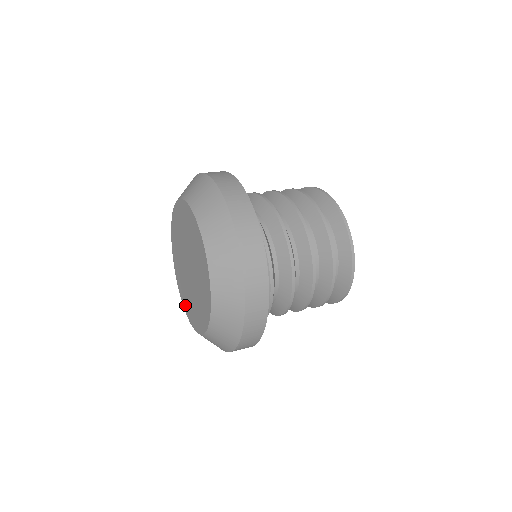
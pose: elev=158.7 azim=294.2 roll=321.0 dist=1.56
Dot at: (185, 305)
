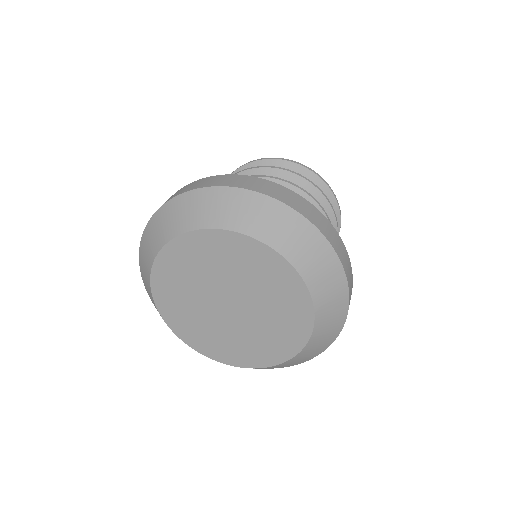
Dot at: (255, 360)
